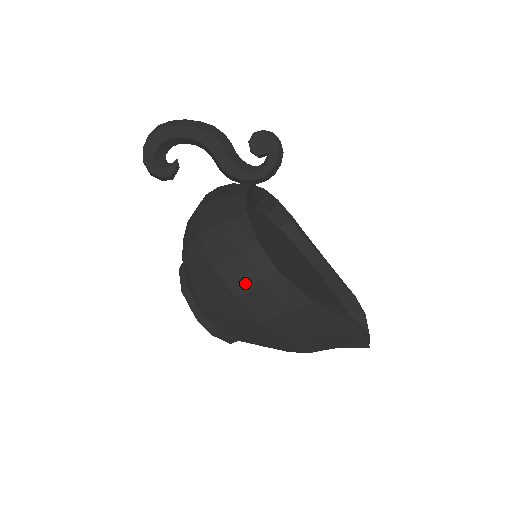
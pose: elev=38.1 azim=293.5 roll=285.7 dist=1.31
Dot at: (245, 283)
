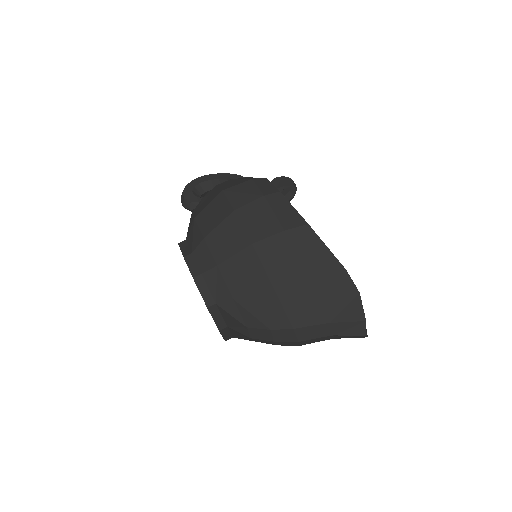
Dot at: (247, 198)
